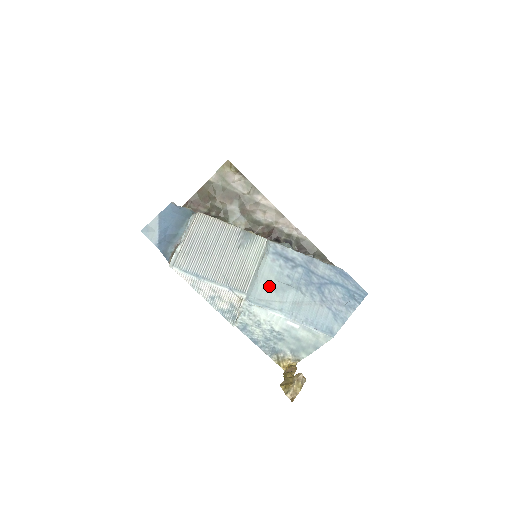
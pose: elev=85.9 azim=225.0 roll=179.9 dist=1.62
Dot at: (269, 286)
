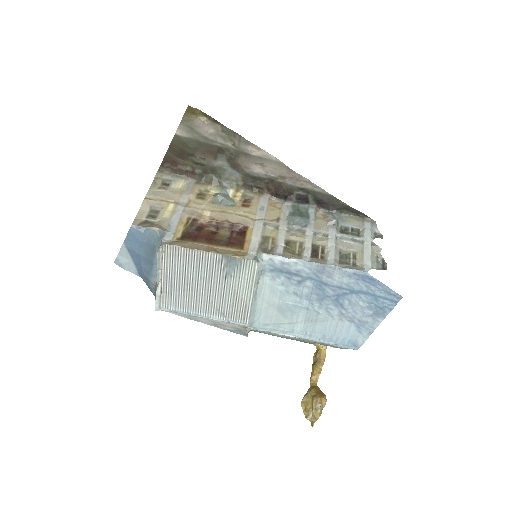
Dot at: (273, 309)
